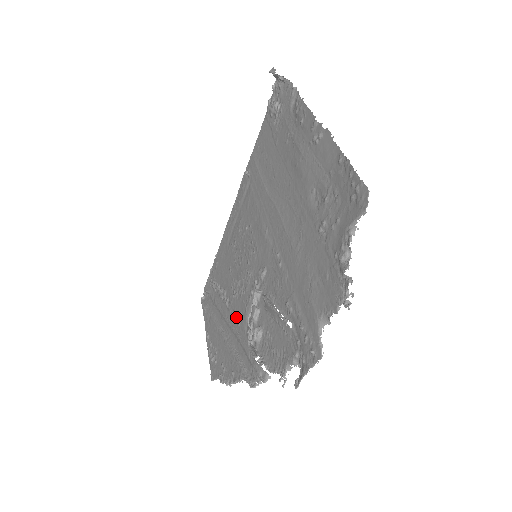
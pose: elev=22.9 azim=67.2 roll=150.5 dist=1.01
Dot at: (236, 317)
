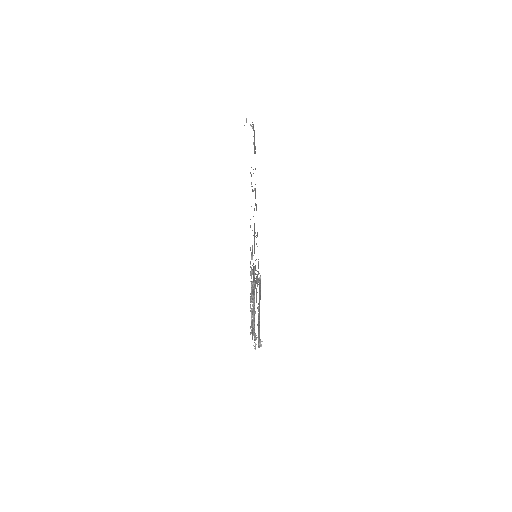
Dot at: occluded
